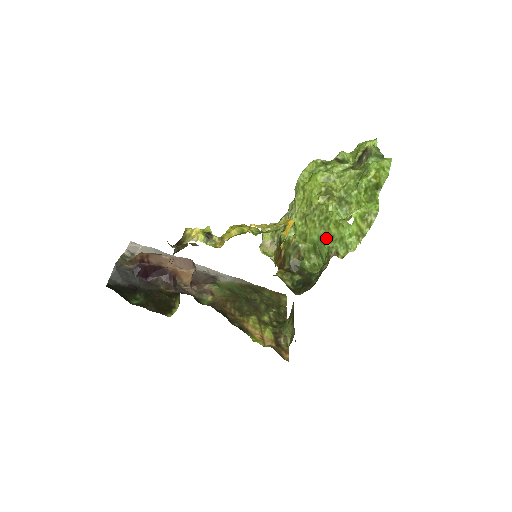
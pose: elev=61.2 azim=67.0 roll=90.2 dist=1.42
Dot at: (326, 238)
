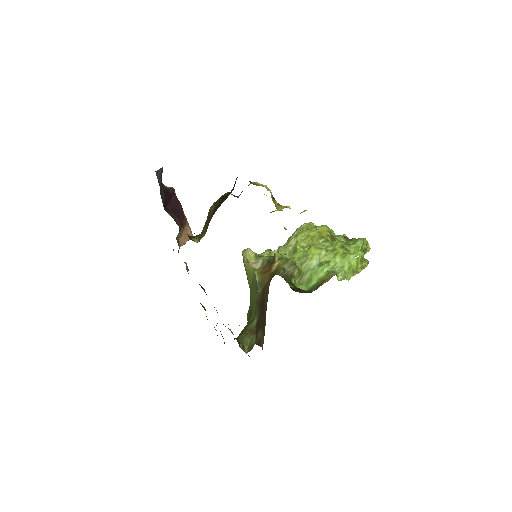
Dot at: (328, 264)
